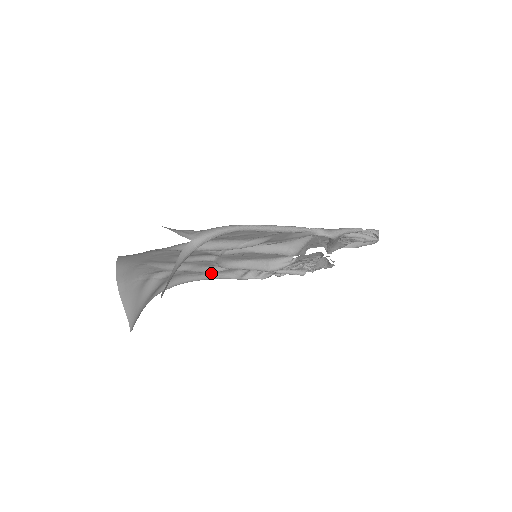
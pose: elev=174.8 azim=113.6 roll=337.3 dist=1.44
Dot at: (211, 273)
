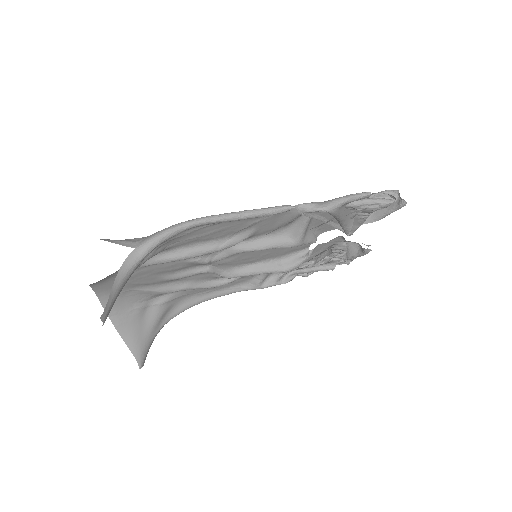
Dot at: (224, 287)
